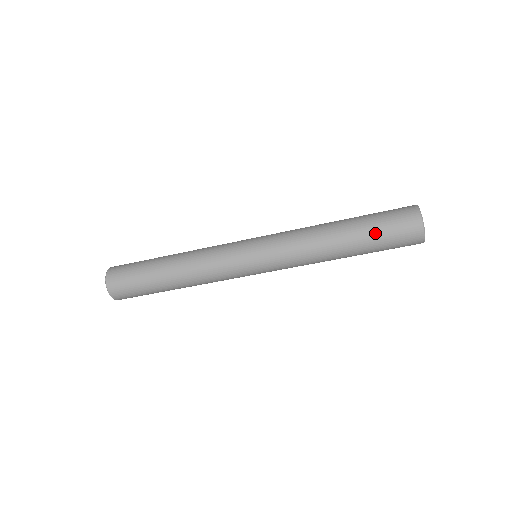
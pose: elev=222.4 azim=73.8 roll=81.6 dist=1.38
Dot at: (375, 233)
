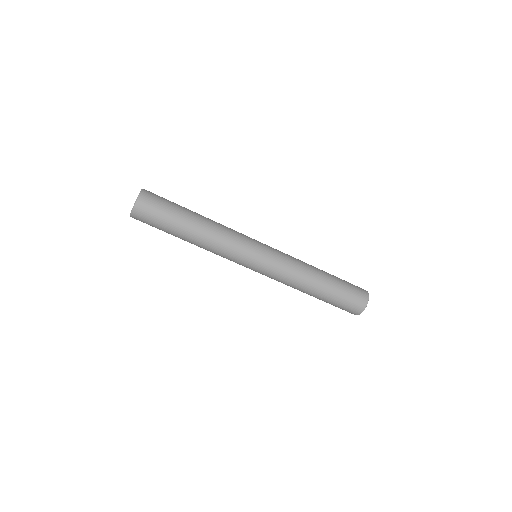
Dot at: (341, 291)
